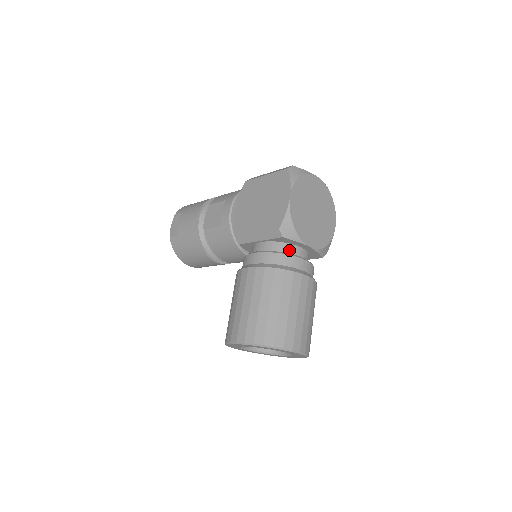
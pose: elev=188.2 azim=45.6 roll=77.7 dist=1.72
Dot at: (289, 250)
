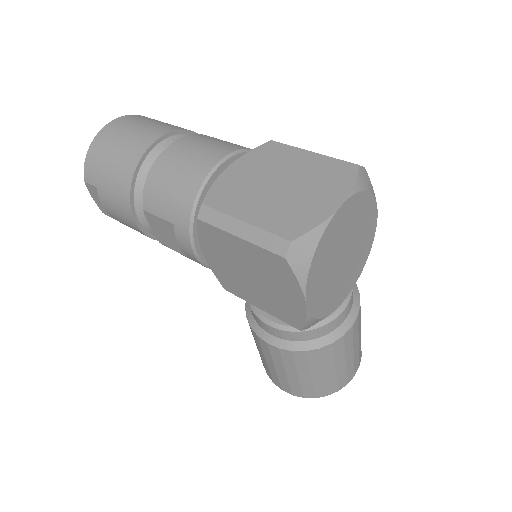
Dot at: occluded
